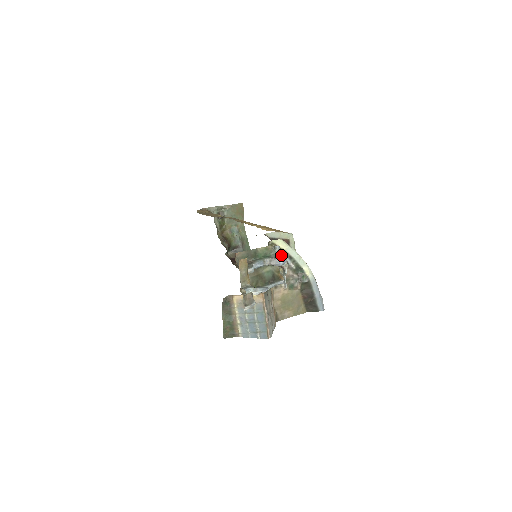
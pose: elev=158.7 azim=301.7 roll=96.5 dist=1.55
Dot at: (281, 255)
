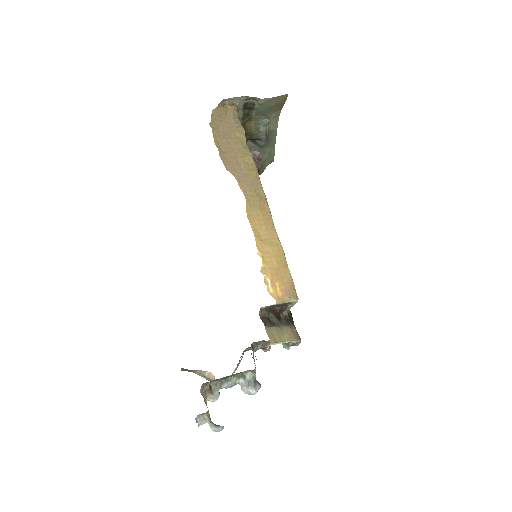
Dot at: (266, 345)
